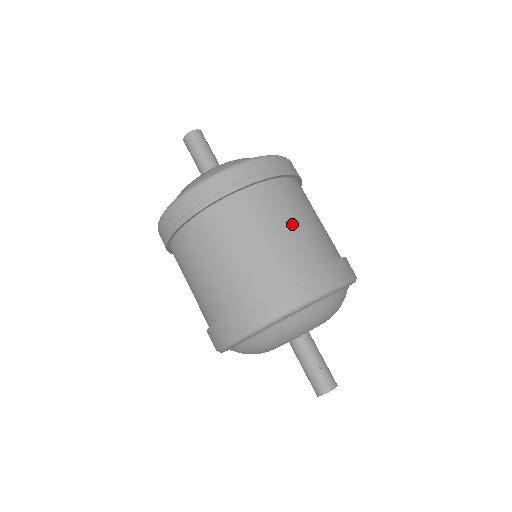
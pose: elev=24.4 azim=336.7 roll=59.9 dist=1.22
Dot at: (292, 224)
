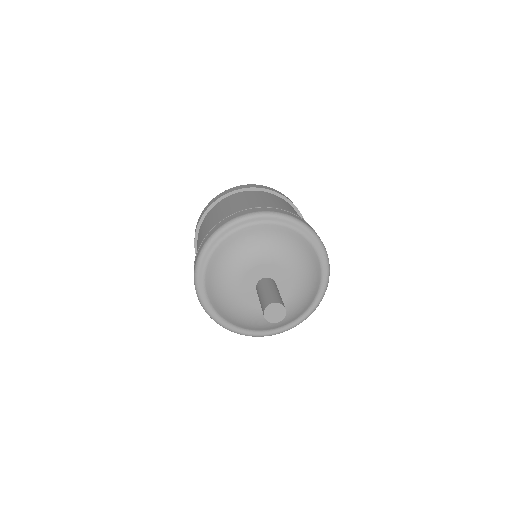
Dot at: occluded
